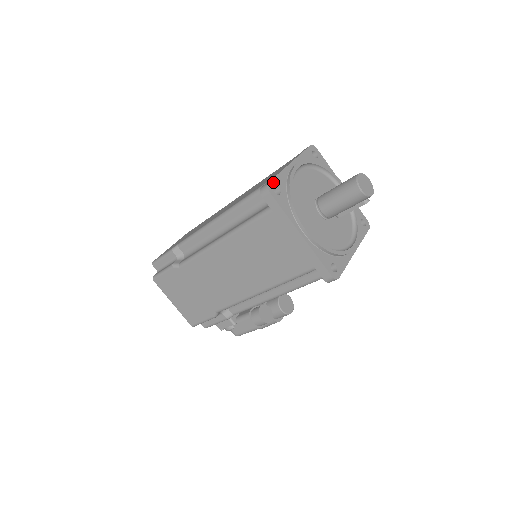
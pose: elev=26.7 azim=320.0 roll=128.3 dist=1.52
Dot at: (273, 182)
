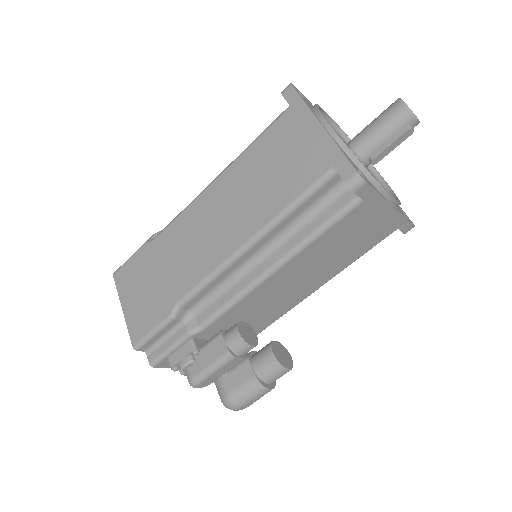
Dot at: (298, 90)
